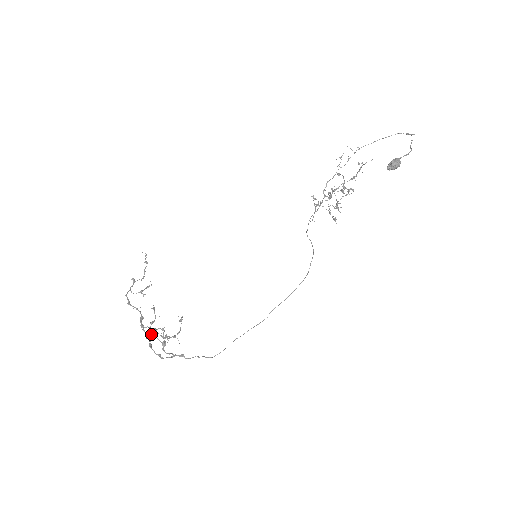
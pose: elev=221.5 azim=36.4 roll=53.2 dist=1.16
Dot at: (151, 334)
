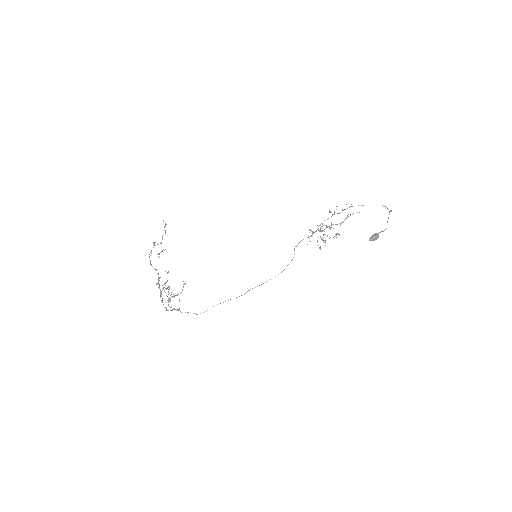
Dot at: (162, 290)
